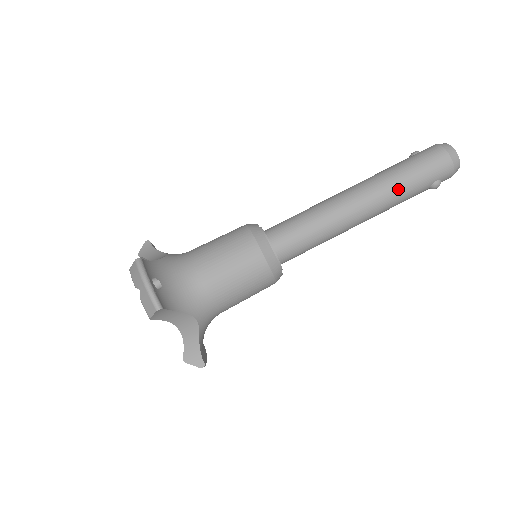
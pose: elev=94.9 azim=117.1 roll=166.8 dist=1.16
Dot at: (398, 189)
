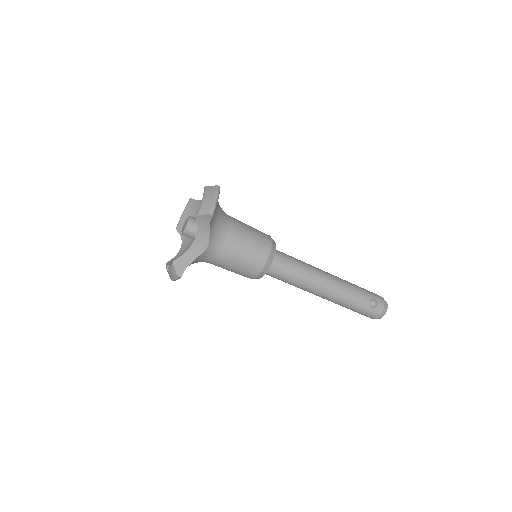
Dot at: occluded
